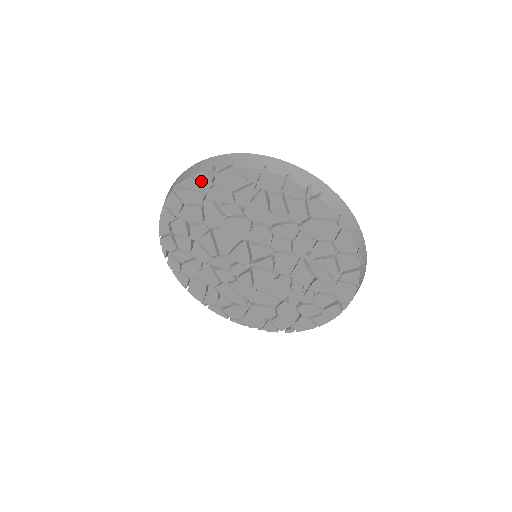
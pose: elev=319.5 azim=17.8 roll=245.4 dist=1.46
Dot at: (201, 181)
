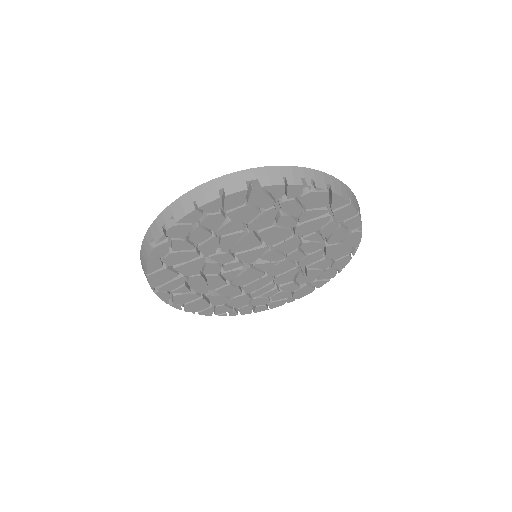
Dot at: (290, 192)
